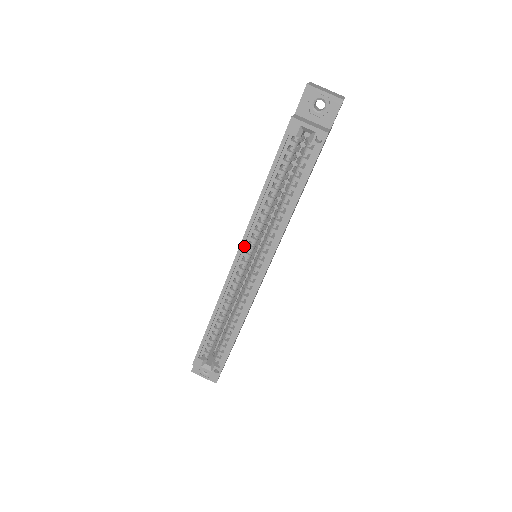
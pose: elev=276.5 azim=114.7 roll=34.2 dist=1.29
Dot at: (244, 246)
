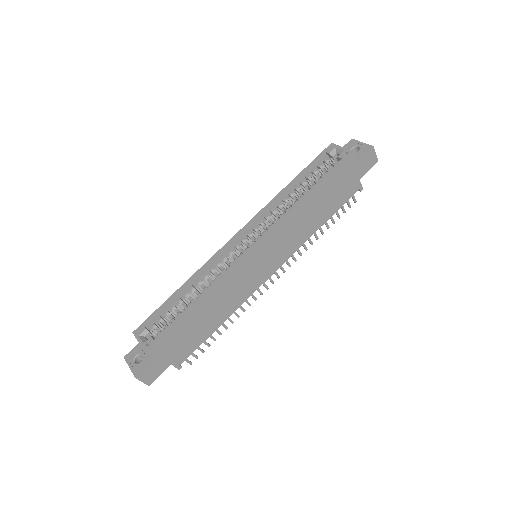
Dot at: (251, 226)
